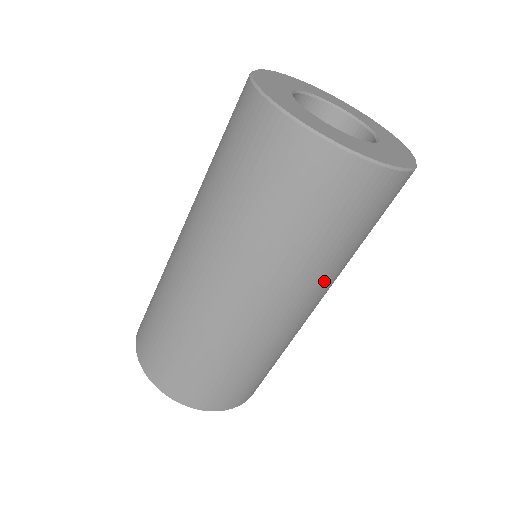
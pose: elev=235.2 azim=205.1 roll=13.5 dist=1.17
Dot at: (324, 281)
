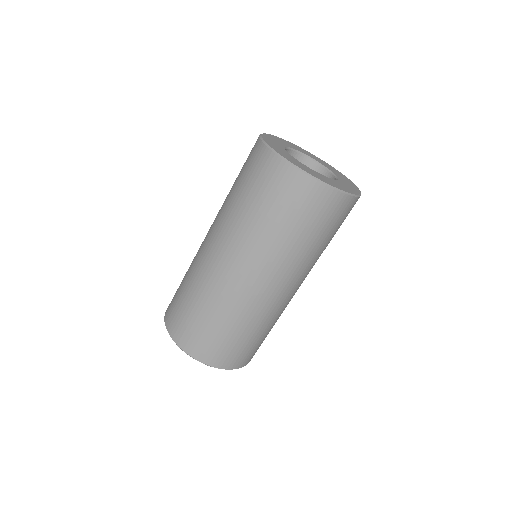
Dot at: (259, 251)
